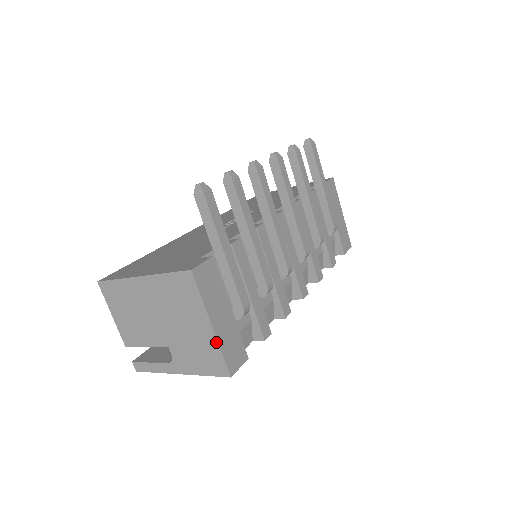
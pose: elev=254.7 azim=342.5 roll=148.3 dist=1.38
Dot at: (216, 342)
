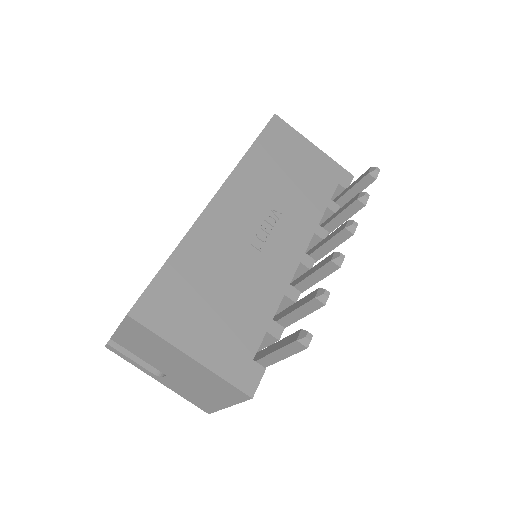
Dot at: (220, 408)
